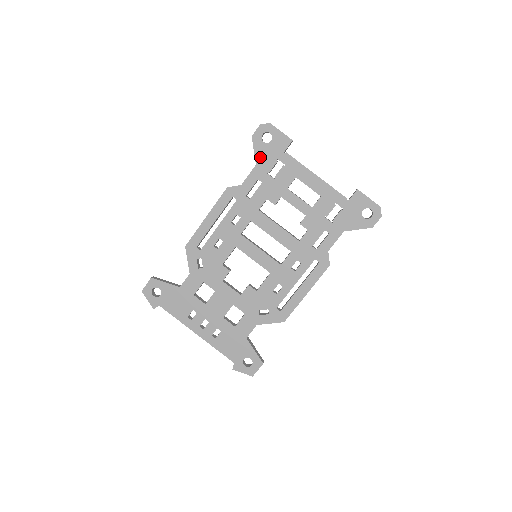
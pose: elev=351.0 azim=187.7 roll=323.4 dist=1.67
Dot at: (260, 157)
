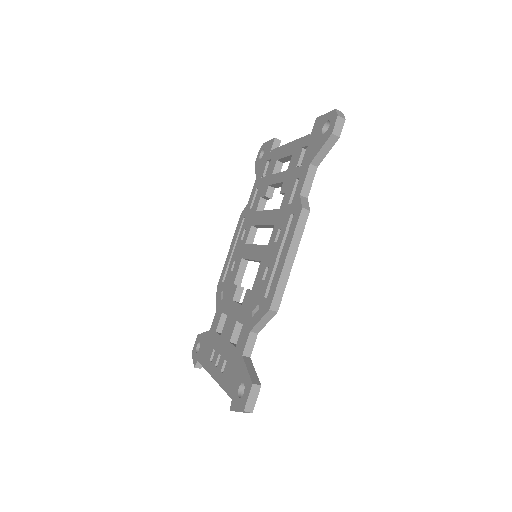
Dot at: (258, 171)
